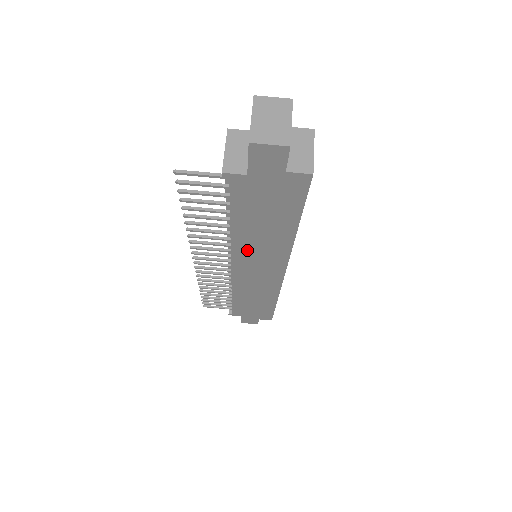
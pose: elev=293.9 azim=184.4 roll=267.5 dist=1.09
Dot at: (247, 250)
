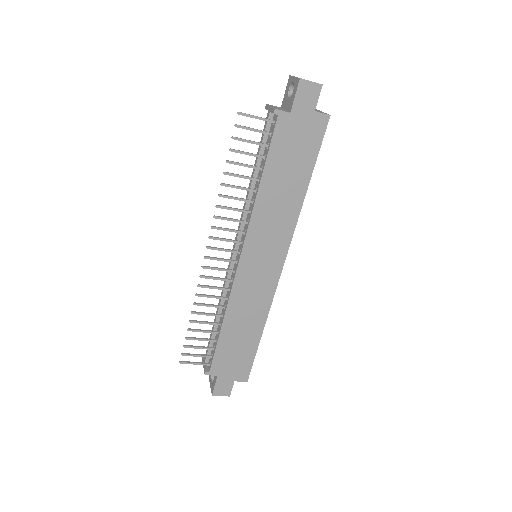
Dot at: (262, 222)
